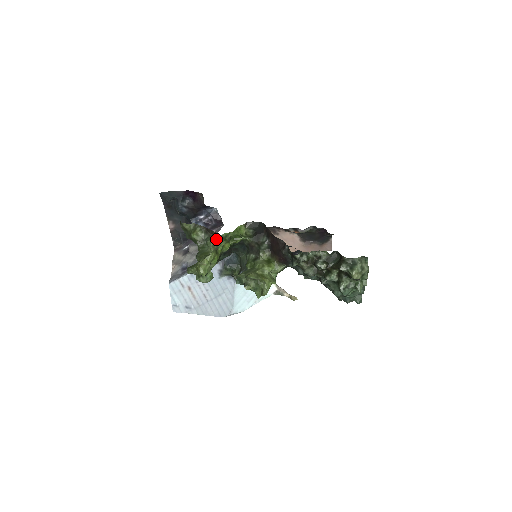
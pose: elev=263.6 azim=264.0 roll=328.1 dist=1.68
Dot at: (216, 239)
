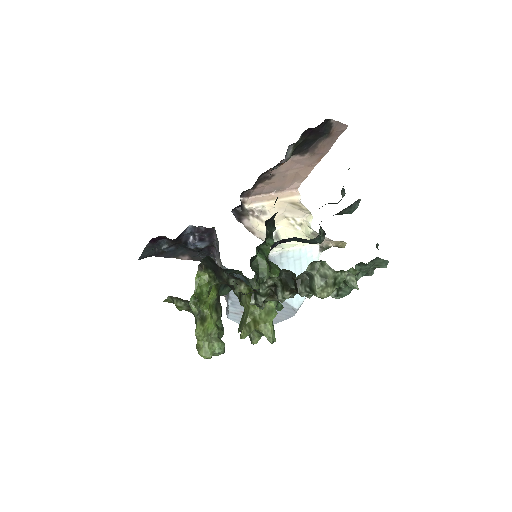
Dot at: occluded
